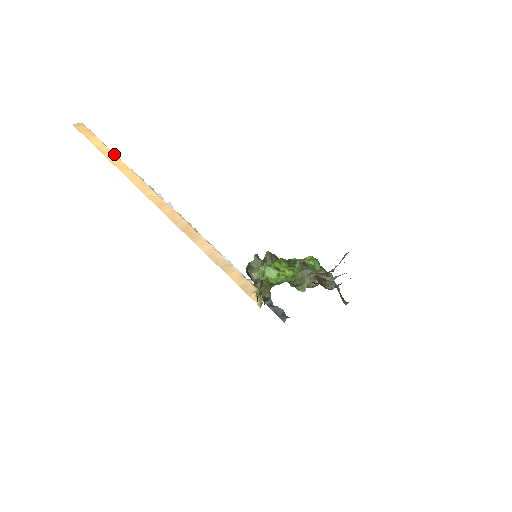
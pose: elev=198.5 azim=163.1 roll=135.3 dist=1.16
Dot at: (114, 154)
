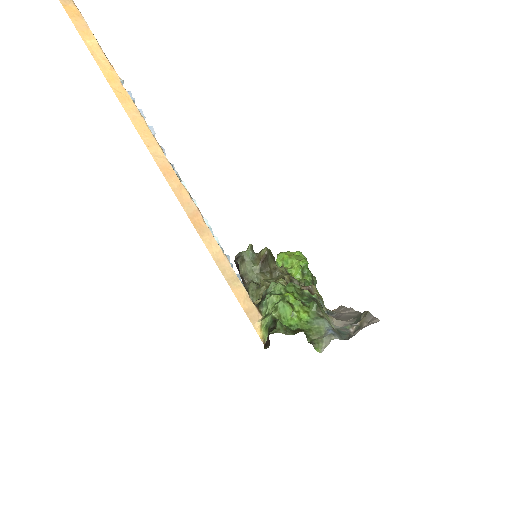
Dot at: (113, 69)
